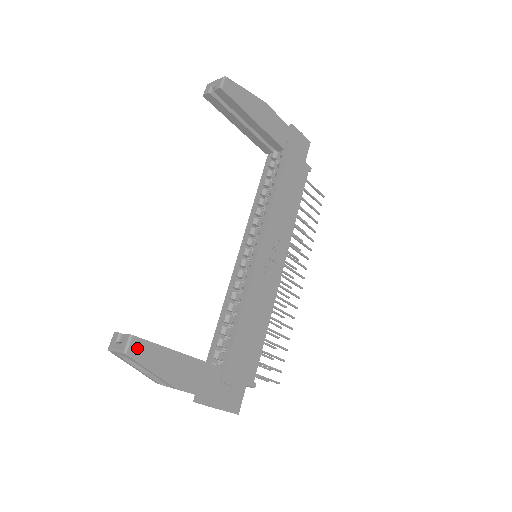
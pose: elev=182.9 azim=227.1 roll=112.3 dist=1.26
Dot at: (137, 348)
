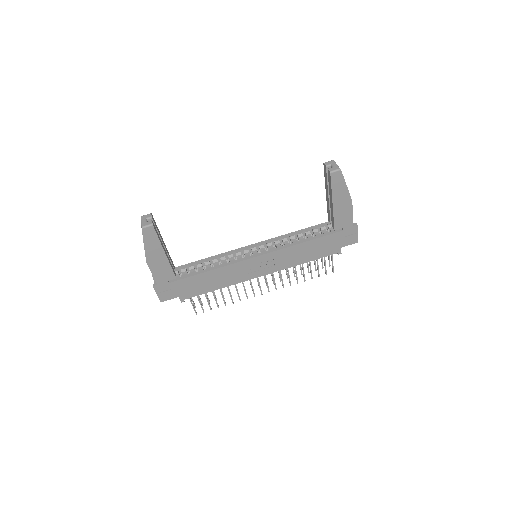
Dot at: (149, 231)
